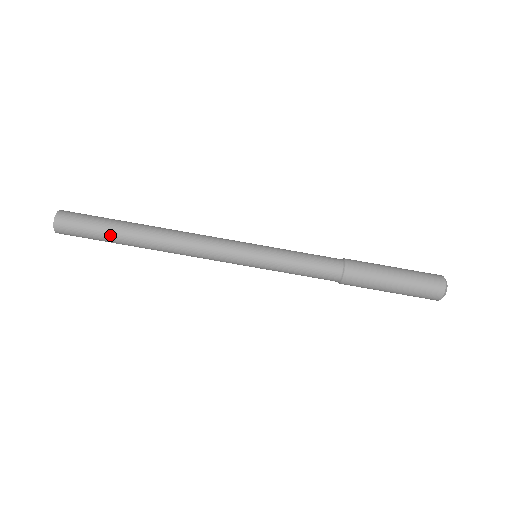
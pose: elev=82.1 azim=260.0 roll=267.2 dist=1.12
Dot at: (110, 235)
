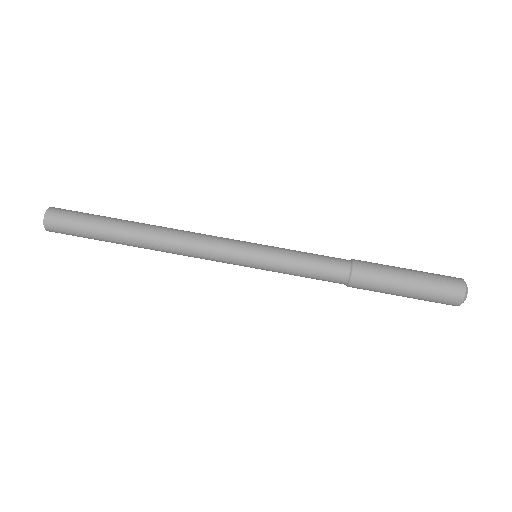
Dot at: (102, 225)
